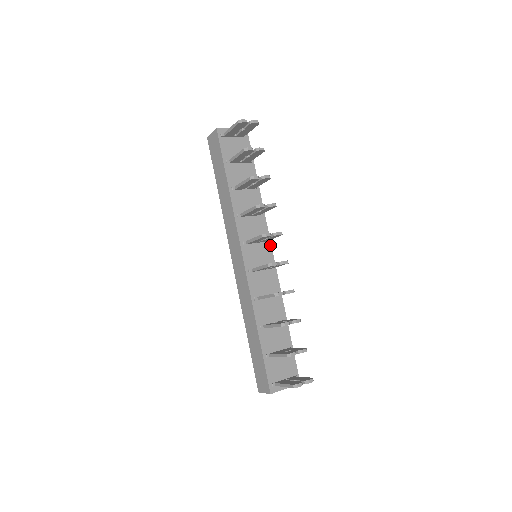
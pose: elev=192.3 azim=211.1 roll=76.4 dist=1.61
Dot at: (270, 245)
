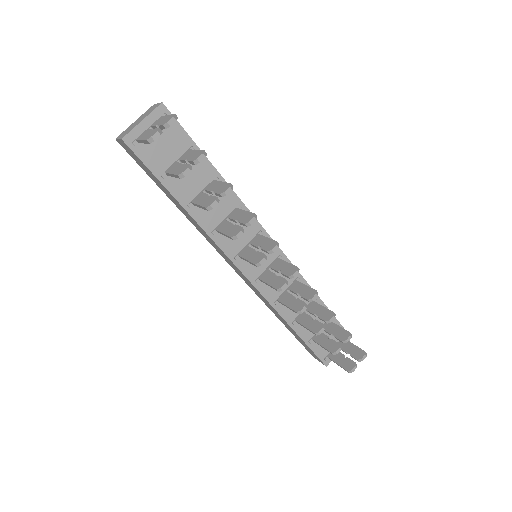
Dot at: (267, 235)
